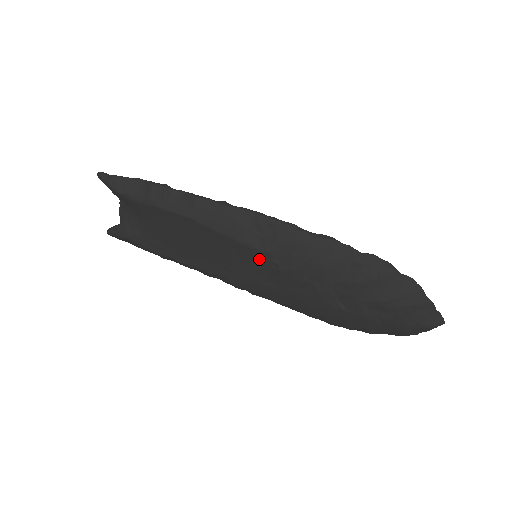
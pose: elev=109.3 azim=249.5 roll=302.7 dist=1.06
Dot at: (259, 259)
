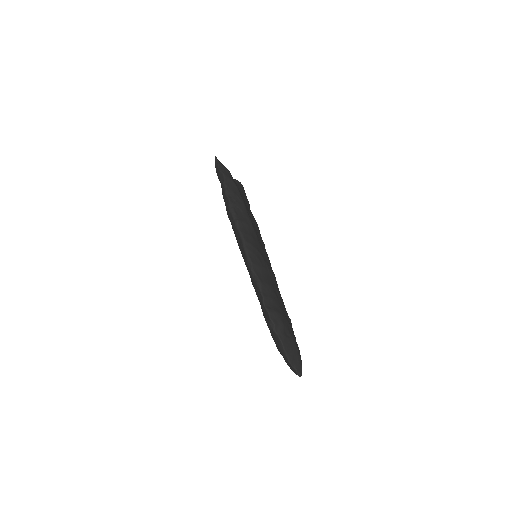
Dot at: occluded
